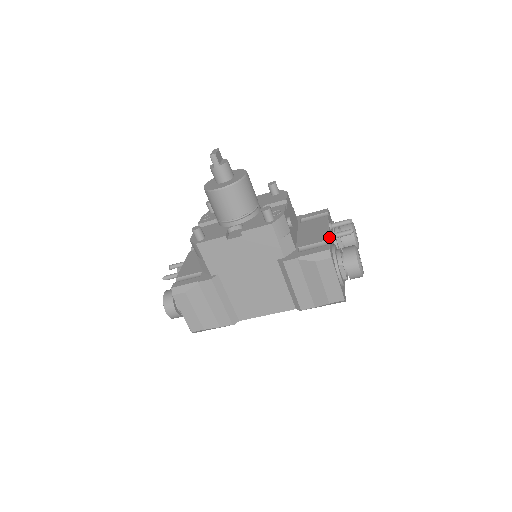
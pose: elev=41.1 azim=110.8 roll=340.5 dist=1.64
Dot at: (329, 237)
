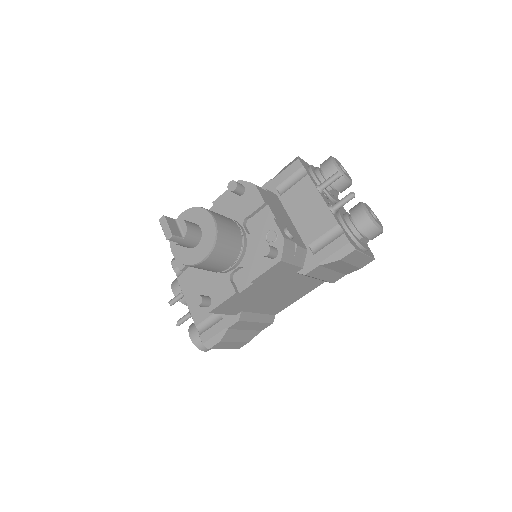
Dot at: (334, 217)
